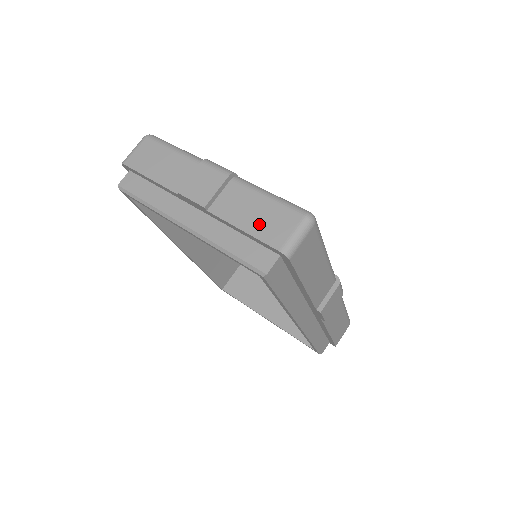
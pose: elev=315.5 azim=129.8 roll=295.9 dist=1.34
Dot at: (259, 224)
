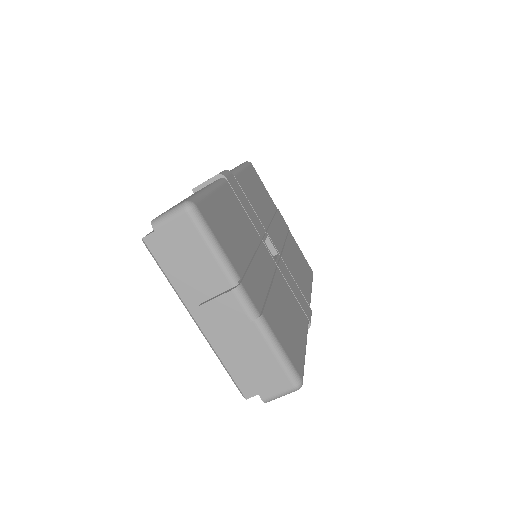
Dot at: (257, 372)
